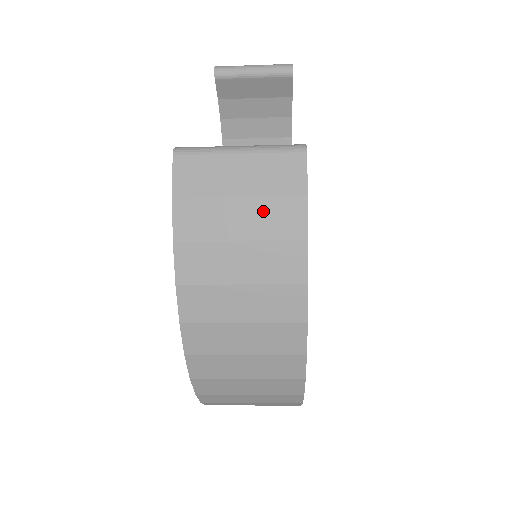
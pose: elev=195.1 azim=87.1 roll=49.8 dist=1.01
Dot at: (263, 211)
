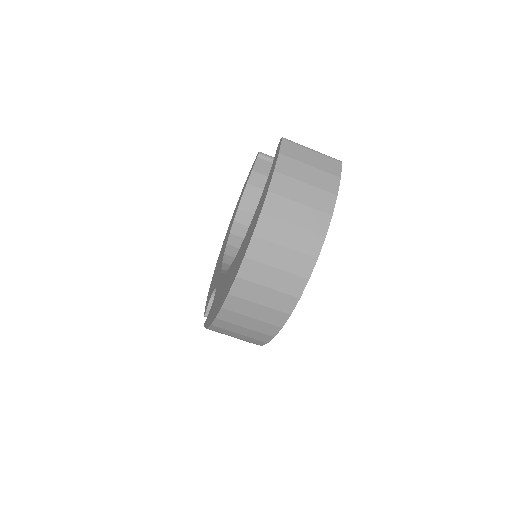
Dot at: (320, 175)
